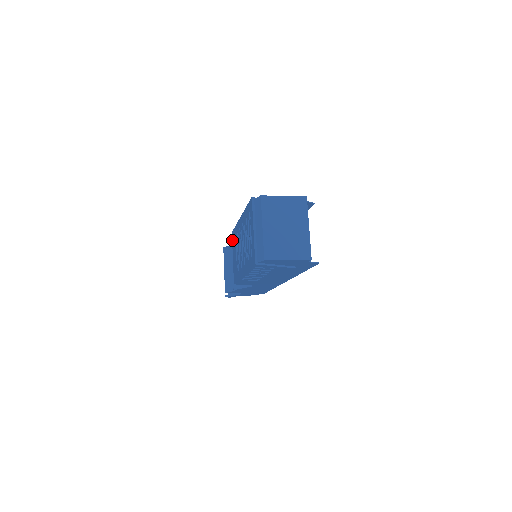
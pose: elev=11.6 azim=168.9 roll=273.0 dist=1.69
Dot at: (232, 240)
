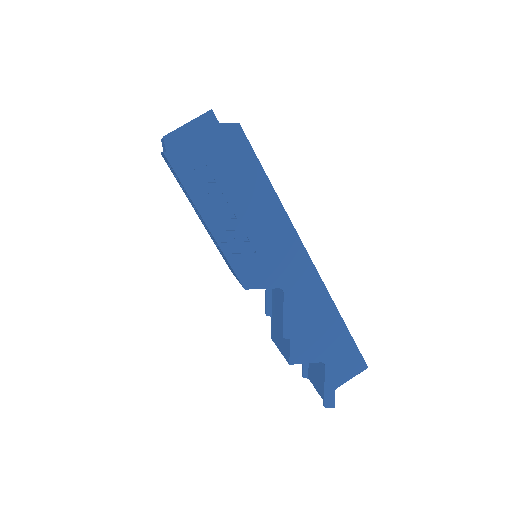
Dot at: occluded
